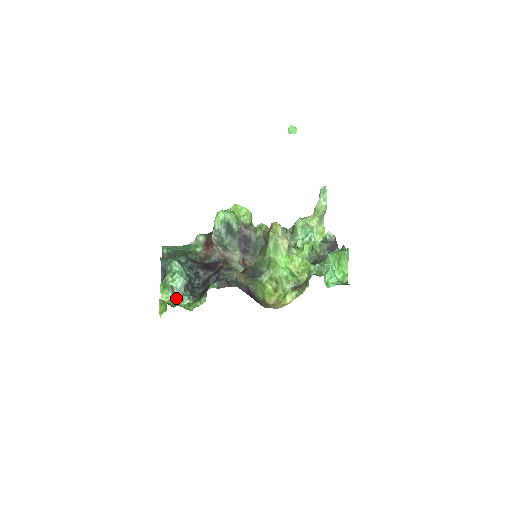
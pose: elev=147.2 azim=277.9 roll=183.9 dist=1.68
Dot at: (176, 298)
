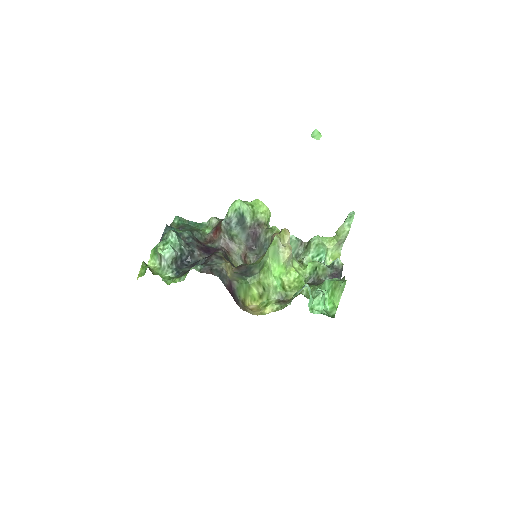
Dot at: (161, 267)
